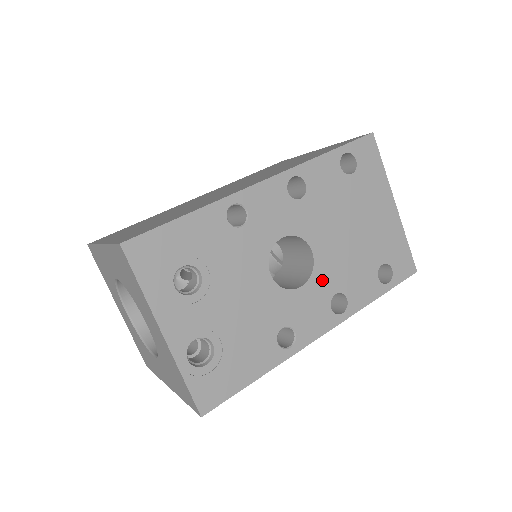
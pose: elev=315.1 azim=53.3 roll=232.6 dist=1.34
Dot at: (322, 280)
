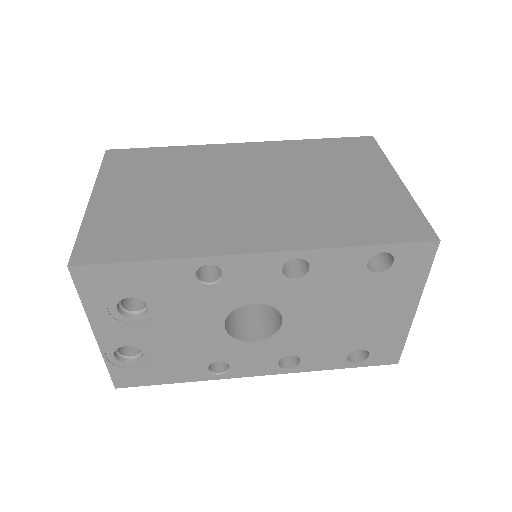
Dot at: (281, 343)
